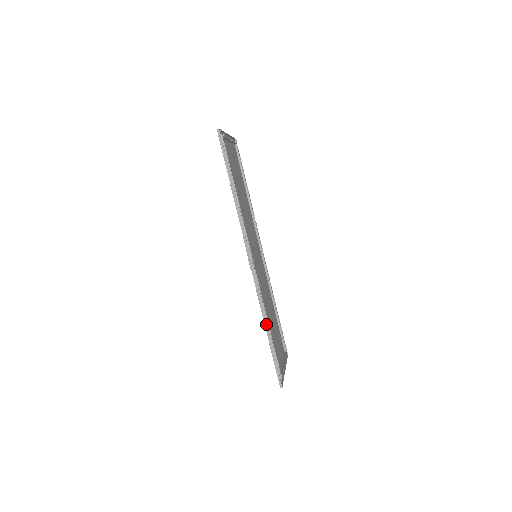
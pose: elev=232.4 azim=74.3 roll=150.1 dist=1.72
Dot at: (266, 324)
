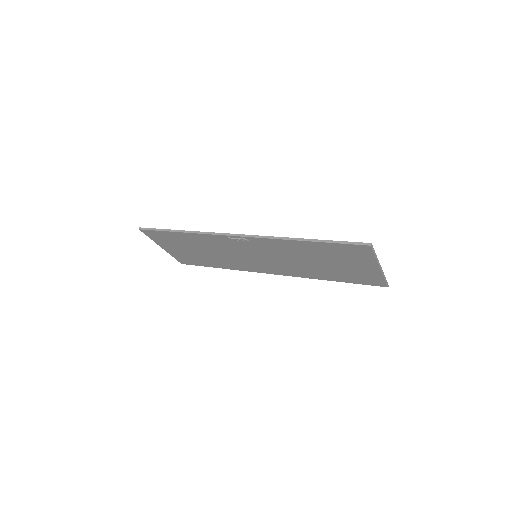
Dot at: (297, 239)
